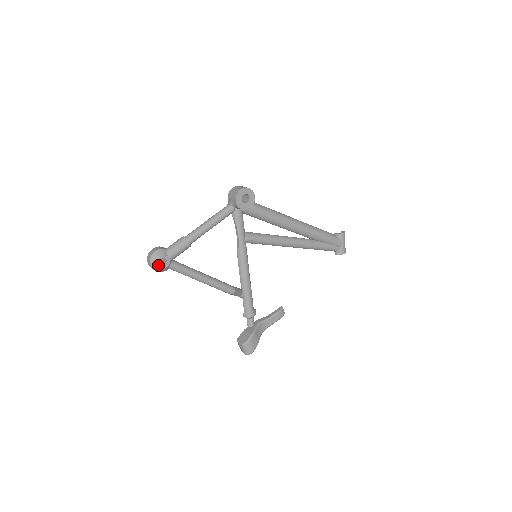
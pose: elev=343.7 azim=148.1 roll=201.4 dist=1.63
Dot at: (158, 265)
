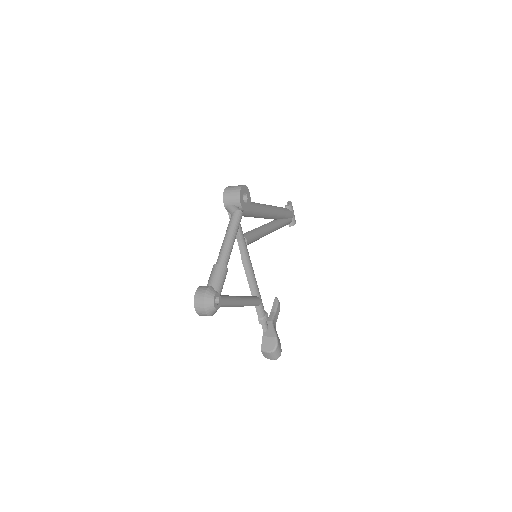
Dot at: (215, 308)
